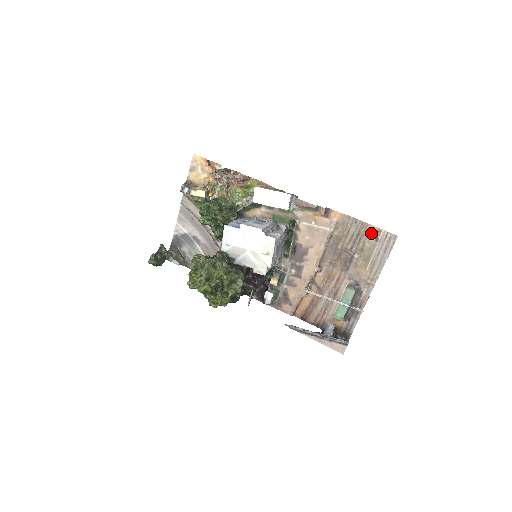
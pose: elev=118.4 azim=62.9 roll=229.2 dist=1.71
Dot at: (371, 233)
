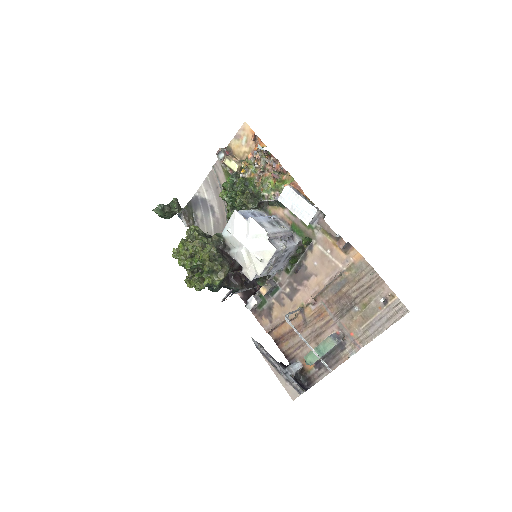
Dot at: (383, 293)
